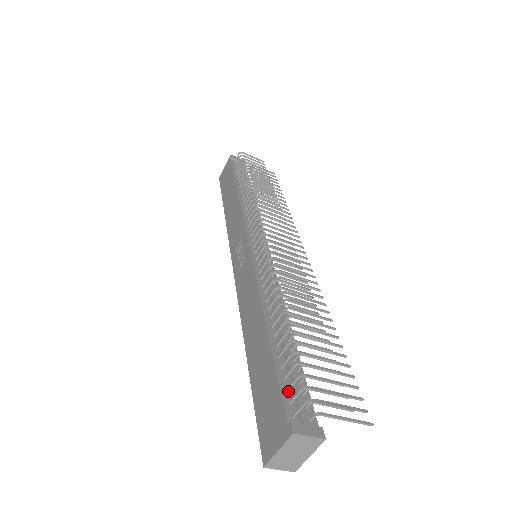
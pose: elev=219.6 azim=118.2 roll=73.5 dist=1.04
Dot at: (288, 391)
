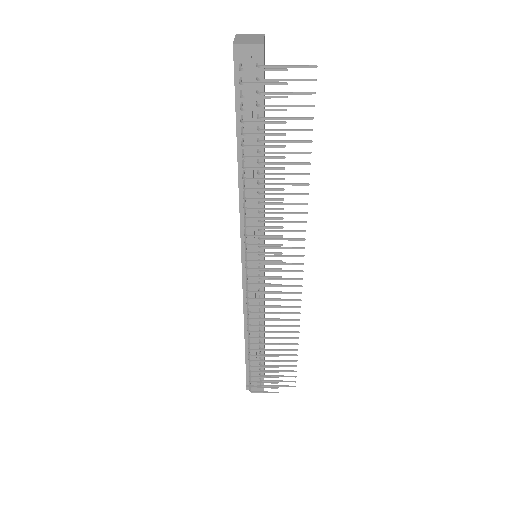
Dot at: (250, 372)
